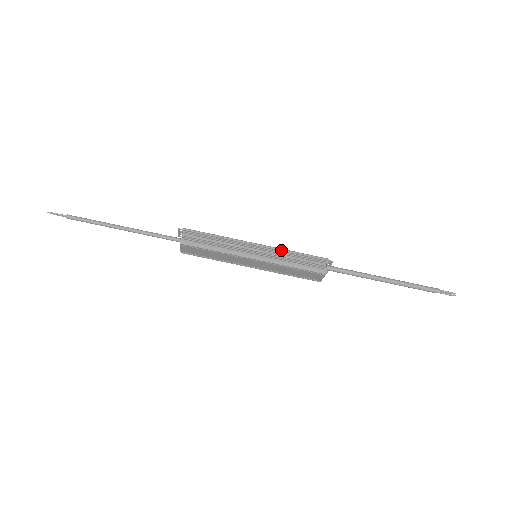
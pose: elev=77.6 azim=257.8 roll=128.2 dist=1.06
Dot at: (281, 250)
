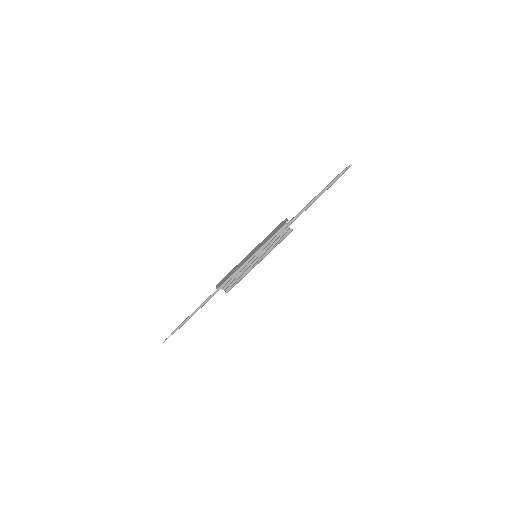
Dot at: (265, 246)
